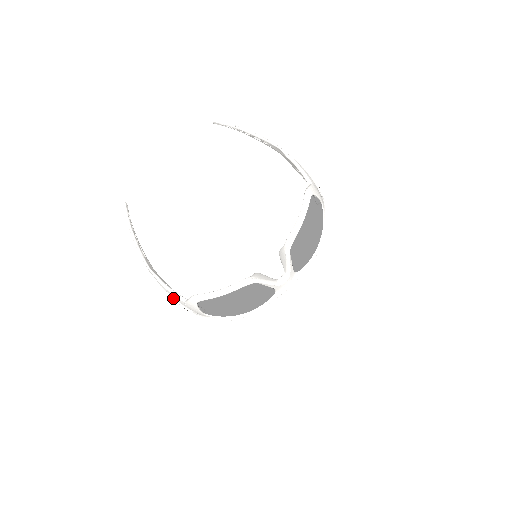
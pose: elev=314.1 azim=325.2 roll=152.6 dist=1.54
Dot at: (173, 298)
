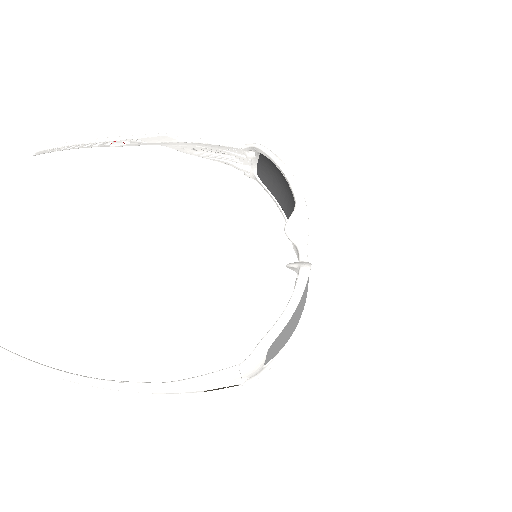
Dot at: (206, 388)
